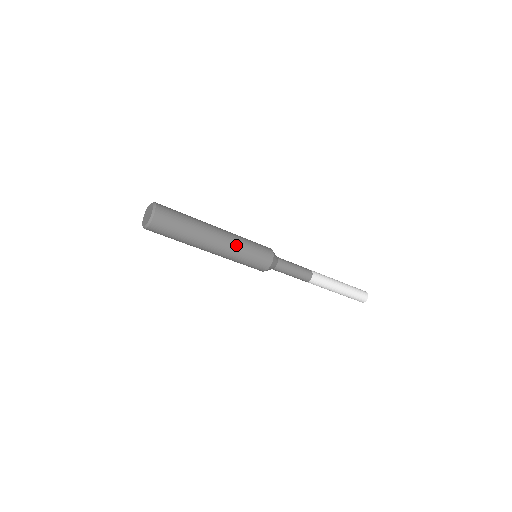
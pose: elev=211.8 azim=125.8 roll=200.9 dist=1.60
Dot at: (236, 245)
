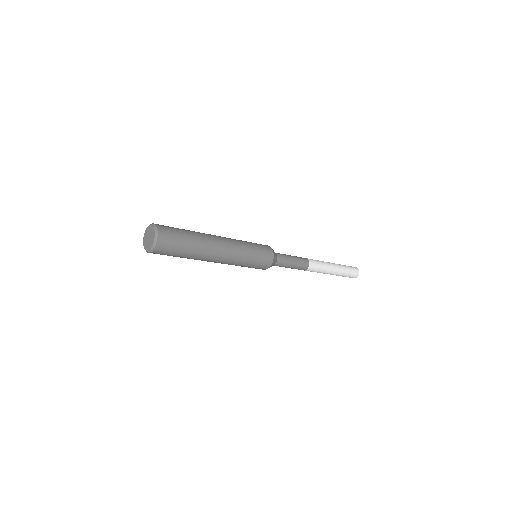
Dot at: (236, 258)
